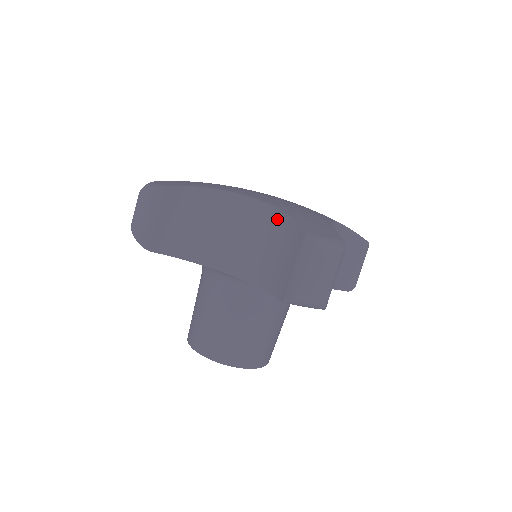
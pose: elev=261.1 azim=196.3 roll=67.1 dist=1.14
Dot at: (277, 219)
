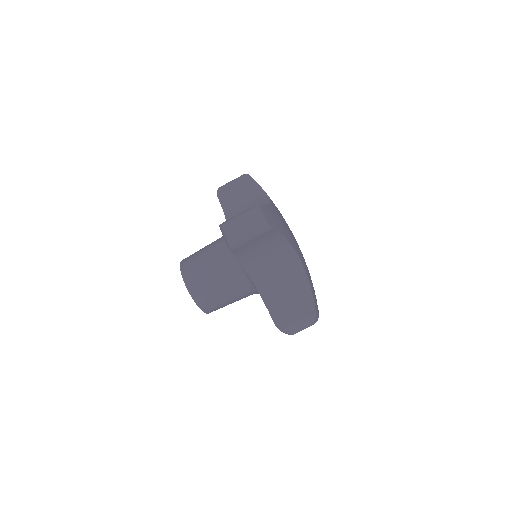
Dot at: (303, 283)
